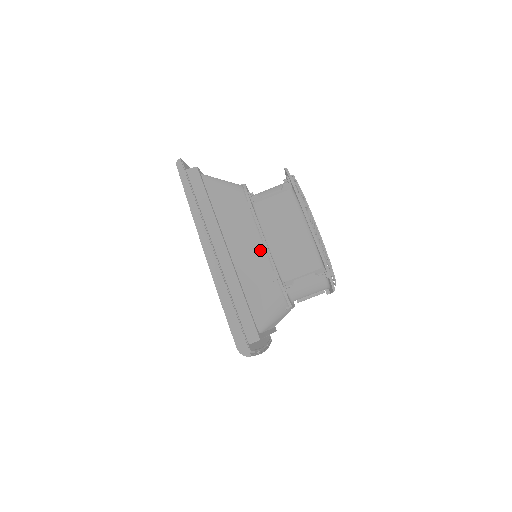
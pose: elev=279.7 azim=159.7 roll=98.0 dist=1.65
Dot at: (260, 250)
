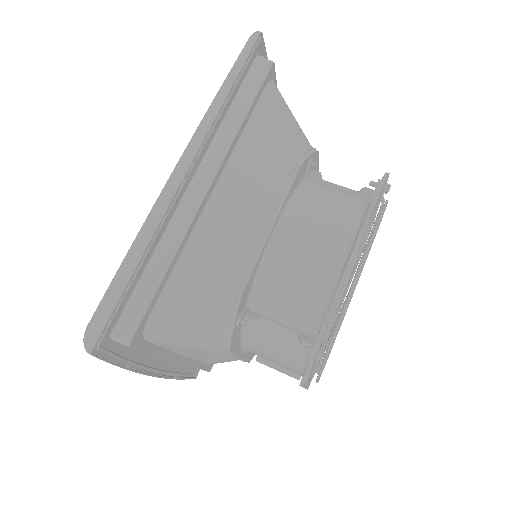
Dot at: (253, 233)
